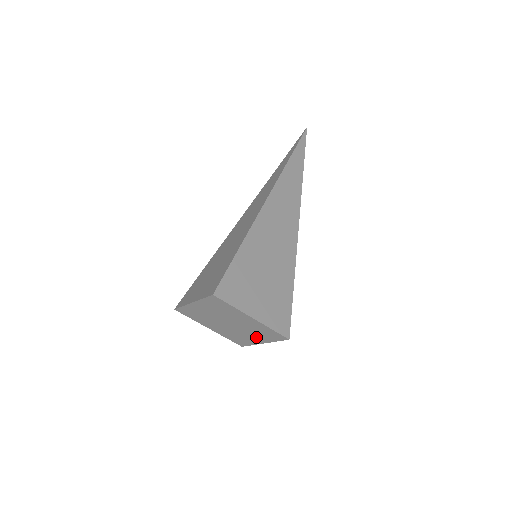
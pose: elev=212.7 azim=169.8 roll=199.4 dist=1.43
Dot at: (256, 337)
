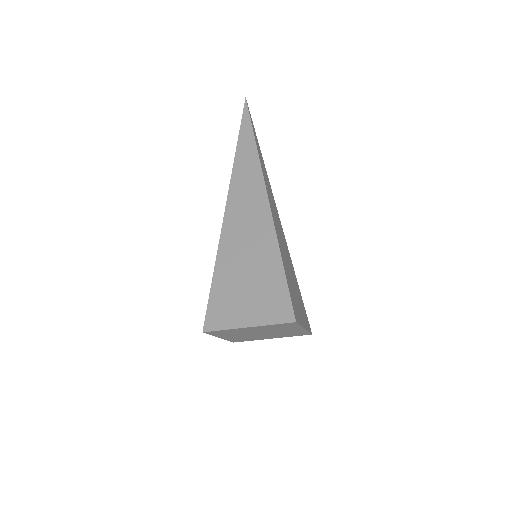
Dot at: (290, 330)
